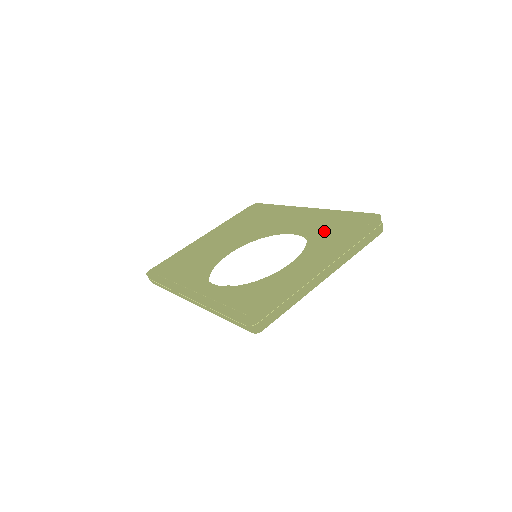
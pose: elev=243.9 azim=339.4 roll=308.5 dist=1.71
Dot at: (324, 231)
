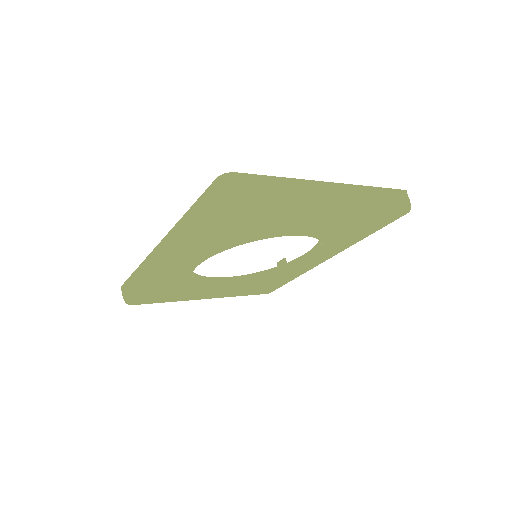
Dot at: occluded
